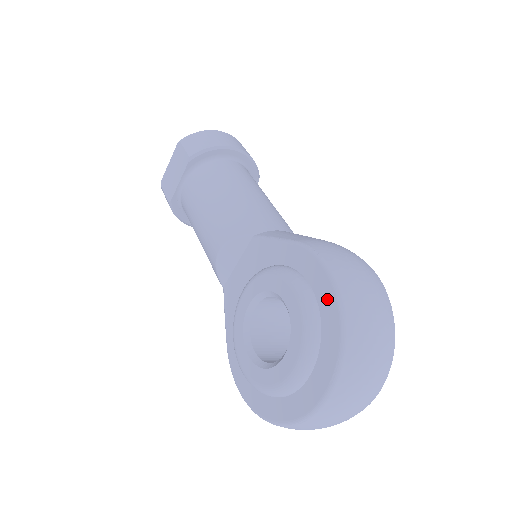
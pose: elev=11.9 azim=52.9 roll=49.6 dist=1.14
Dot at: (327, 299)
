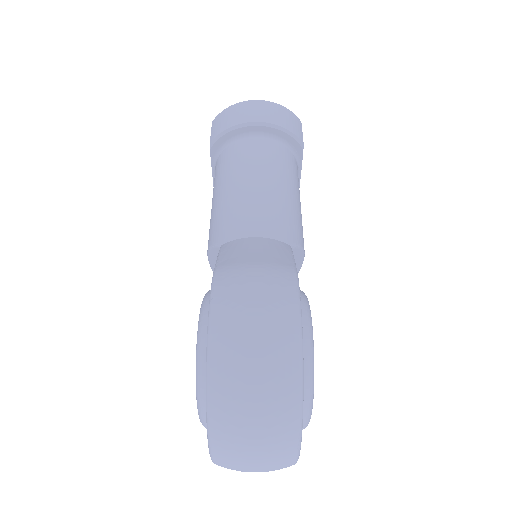
Dot at: occluded
